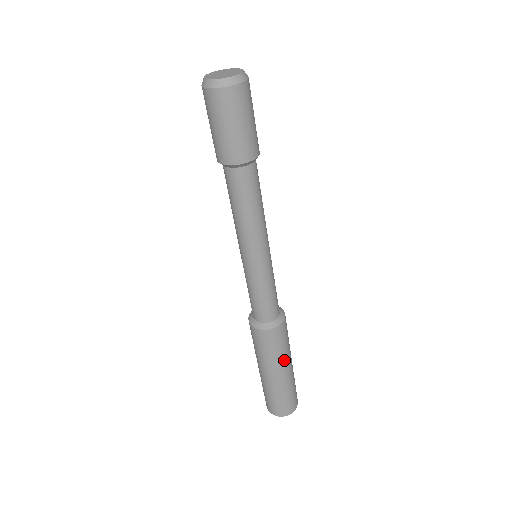
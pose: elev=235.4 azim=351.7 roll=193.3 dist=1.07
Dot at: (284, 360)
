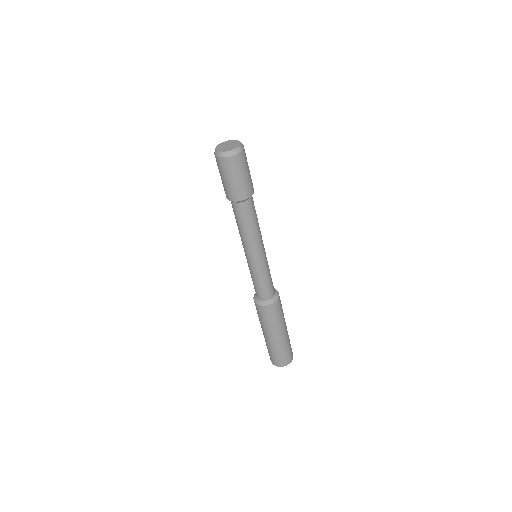
Dot at: (284, 318)
